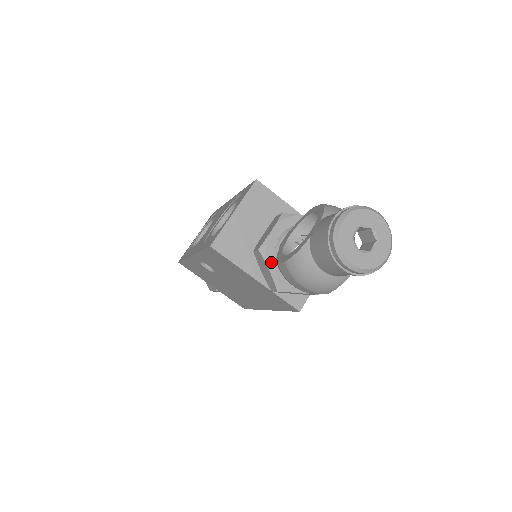
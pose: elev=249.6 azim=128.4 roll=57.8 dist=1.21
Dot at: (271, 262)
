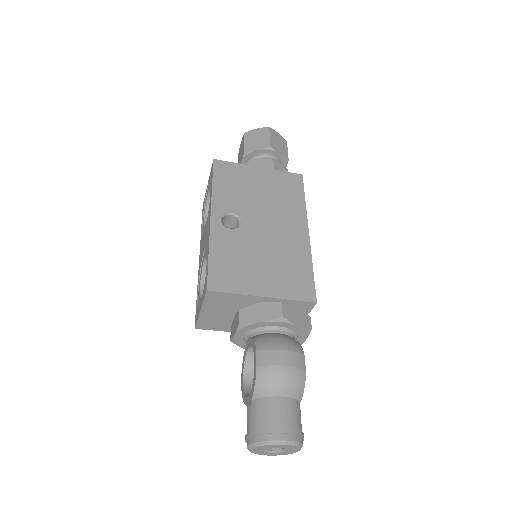
Dot at: (245, 346)
